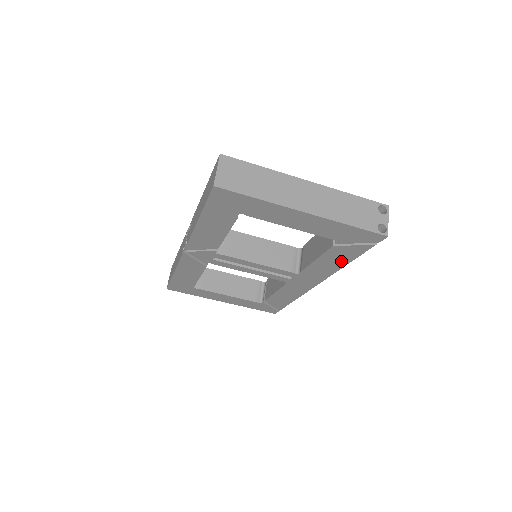
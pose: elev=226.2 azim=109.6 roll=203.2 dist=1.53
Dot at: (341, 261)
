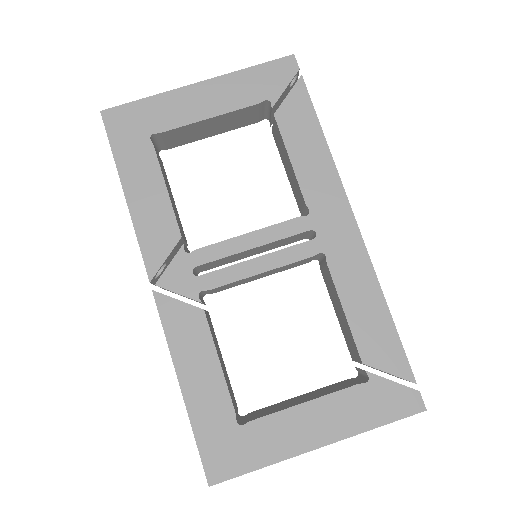
Dot at: (312, 136)
